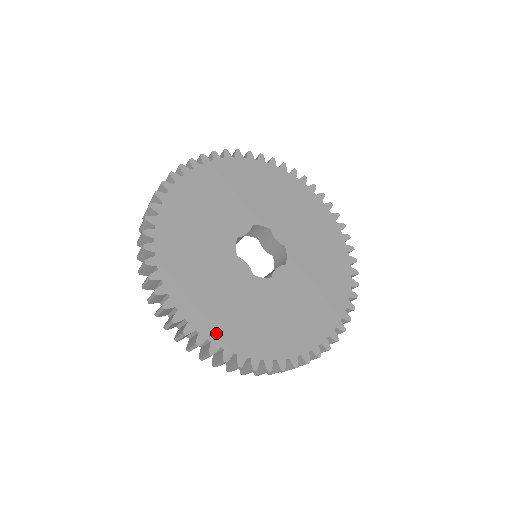
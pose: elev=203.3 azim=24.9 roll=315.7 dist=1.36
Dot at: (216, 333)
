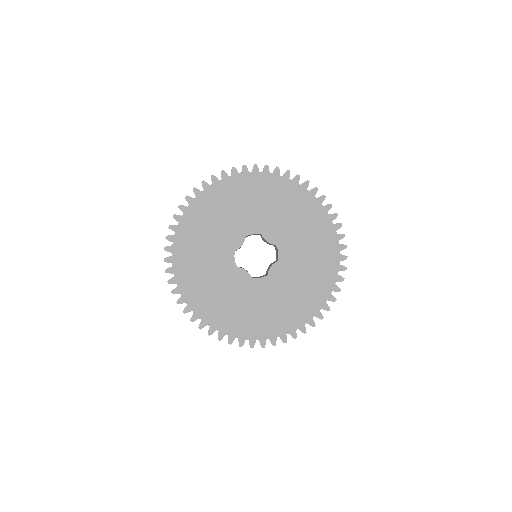
Dot at: (231, 329)
